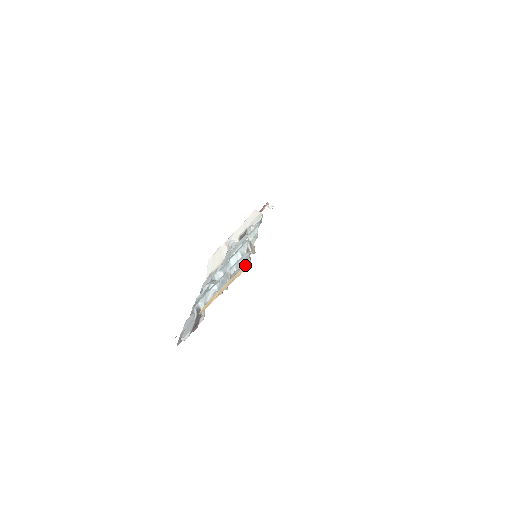
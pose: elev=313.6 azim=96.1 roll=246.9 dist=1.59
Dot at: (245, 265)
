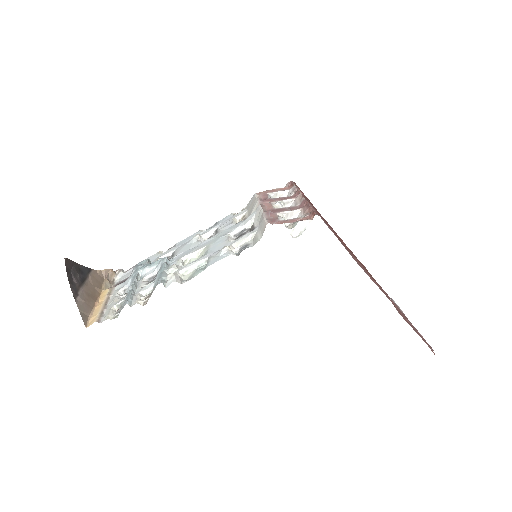
Dot at: (105, 317)
